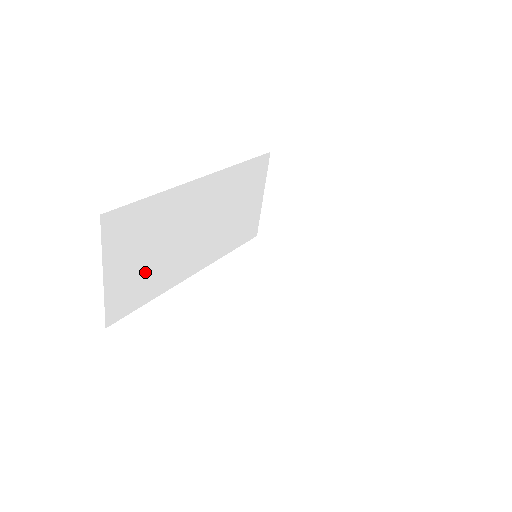
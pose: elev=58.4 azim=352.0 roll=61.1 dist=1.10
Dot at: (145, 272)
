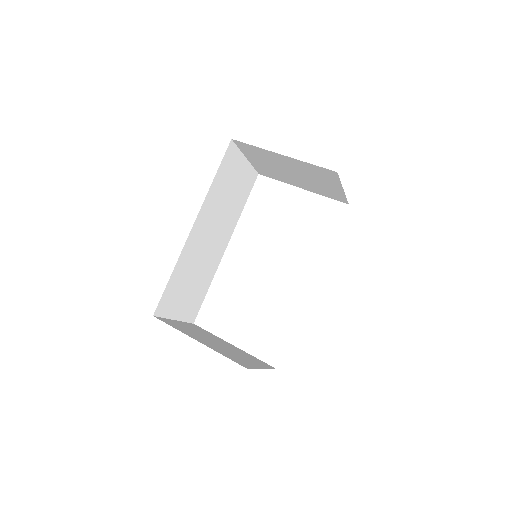
Dot at: (195, 290)
